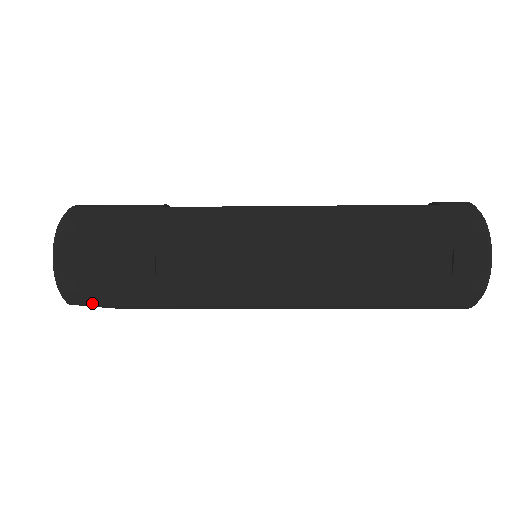
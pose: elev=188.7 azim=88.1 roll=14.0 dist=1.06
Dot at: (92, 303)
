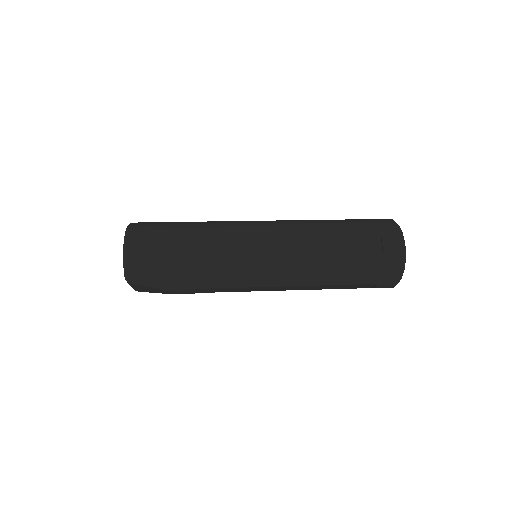
Dot at: (146, 282)
